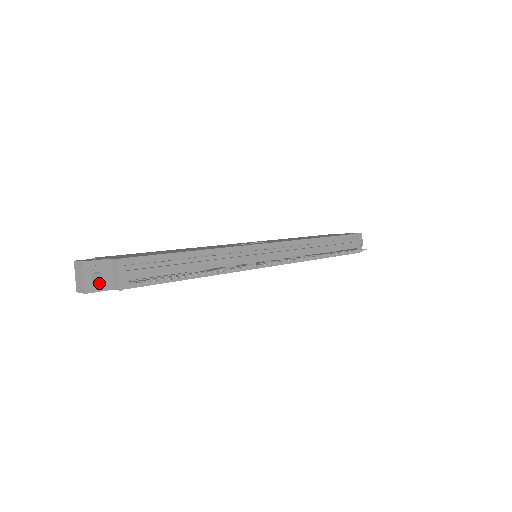
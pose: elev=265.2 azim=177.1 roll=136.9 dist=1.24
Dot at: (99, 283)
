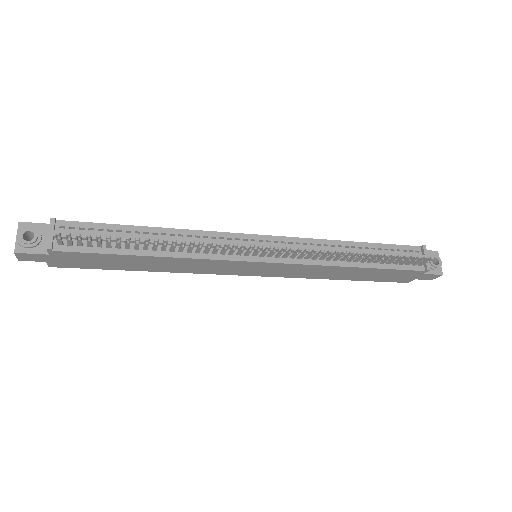
Dot at: (30, 243)
